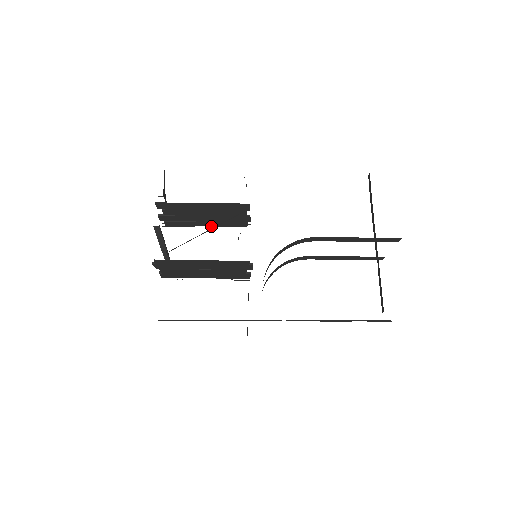
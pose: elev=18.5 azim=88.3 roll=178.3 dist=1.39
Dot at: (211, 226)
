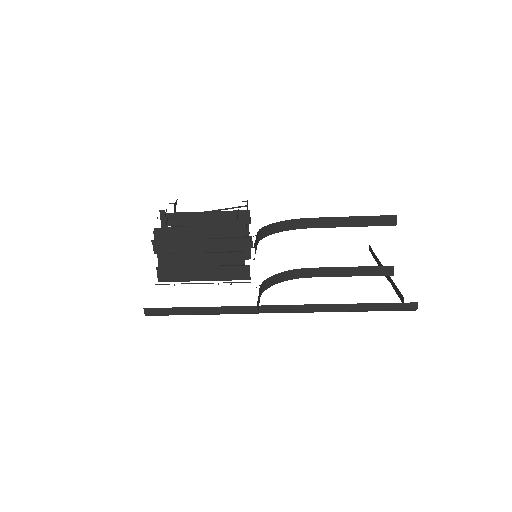
Dot at: occluded
